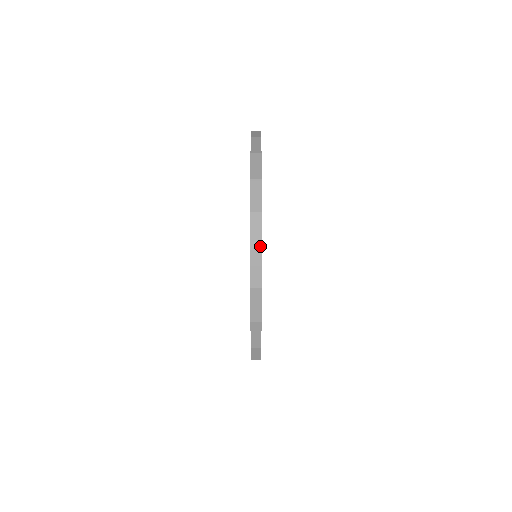
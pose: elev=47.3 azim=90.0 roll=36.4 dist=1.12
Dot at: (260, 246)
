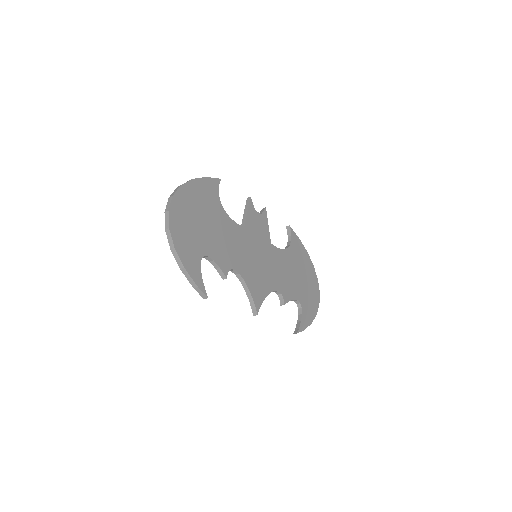
Dot at: (168, 226)
